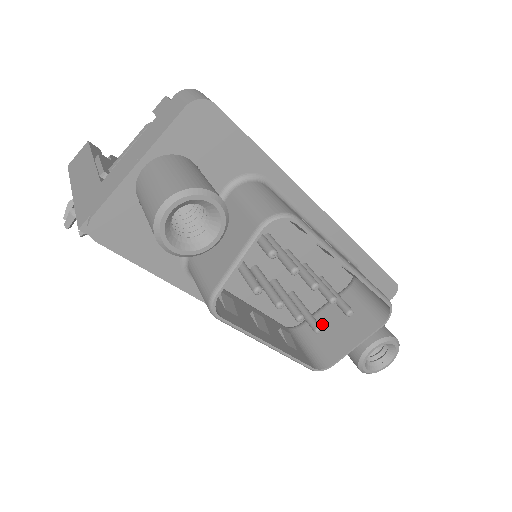
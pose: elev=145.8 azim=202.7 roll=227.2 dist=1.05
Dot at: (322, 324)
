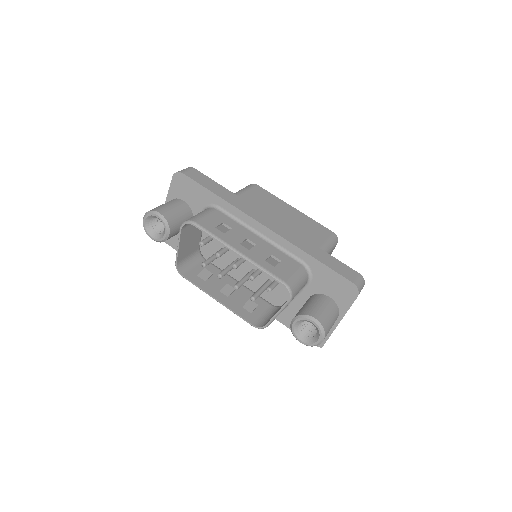
Dot at: occluded
